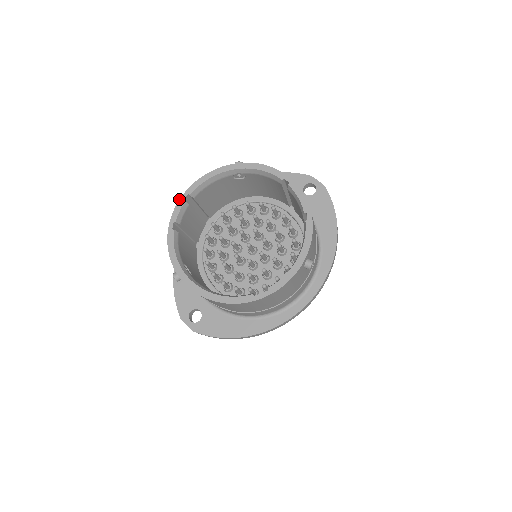
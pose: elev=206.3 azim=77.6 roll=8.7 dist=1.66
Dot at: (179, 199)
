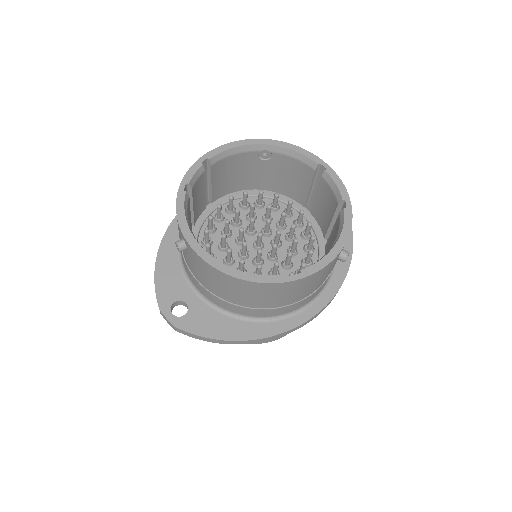
Dot at: (196, 161)
